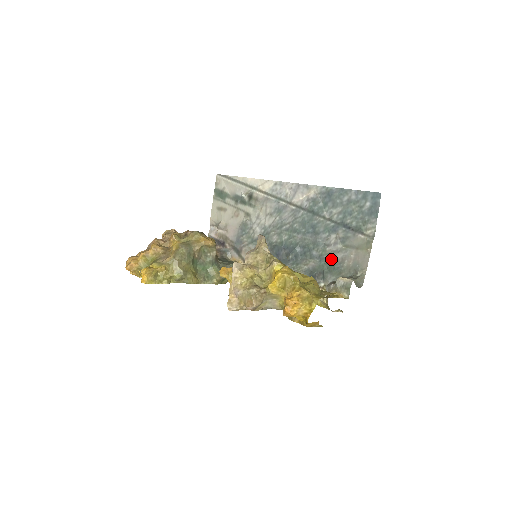
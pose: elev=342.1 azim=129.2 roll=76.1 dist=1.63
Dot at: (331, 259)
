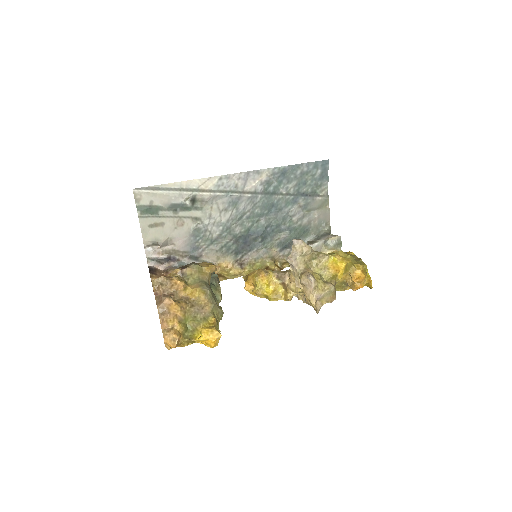
Dot at: (299, 226)
